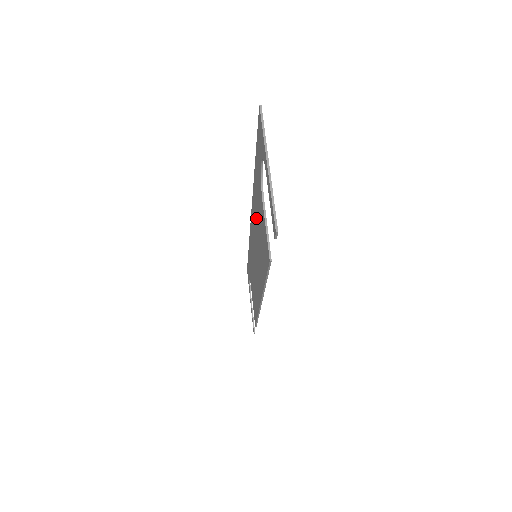
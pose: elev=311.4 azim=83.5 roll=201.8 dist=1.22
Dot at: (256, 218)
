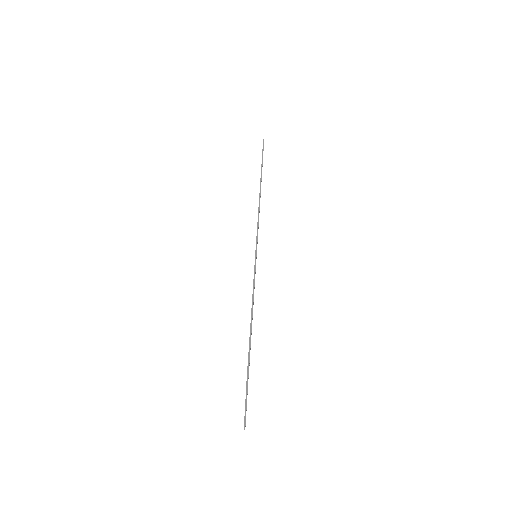
Dot at: occluded
